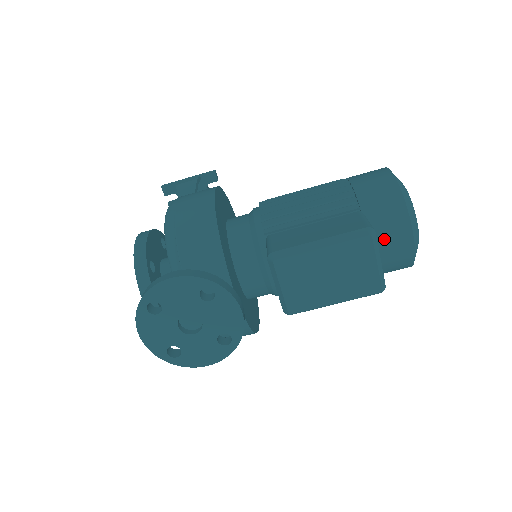
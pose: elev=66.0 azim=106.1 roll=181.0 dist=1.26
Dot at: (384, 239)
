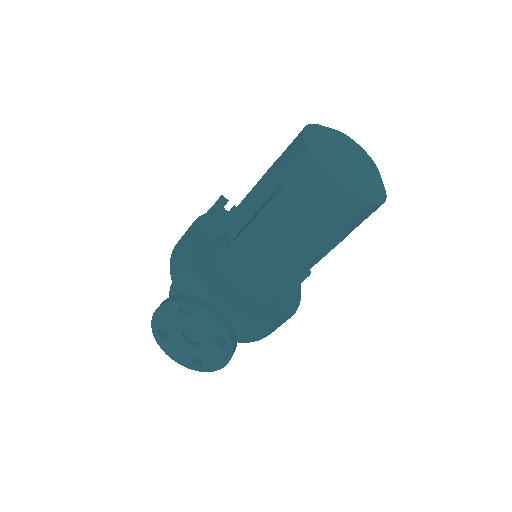
Dot at: (312, 199)
